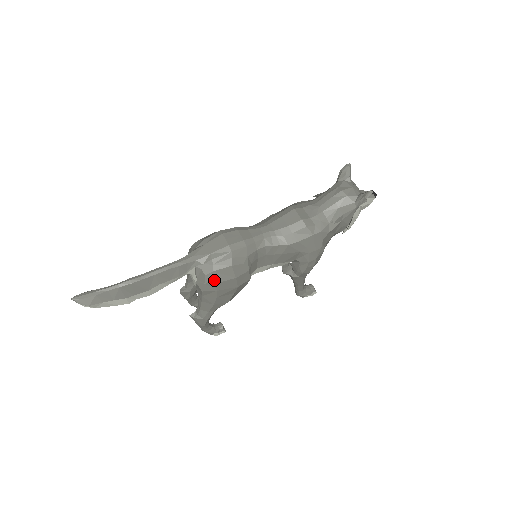
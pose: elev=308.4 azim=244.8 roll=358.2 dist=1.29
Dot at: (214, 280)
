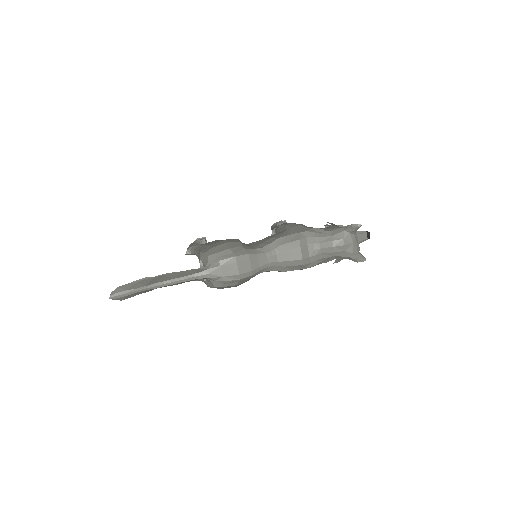
Dot at: (220, 288)
